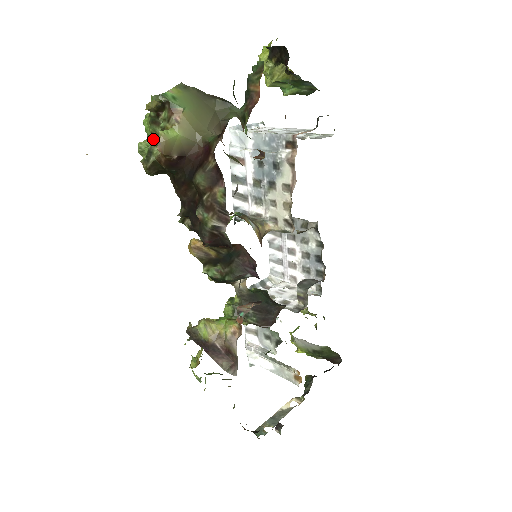
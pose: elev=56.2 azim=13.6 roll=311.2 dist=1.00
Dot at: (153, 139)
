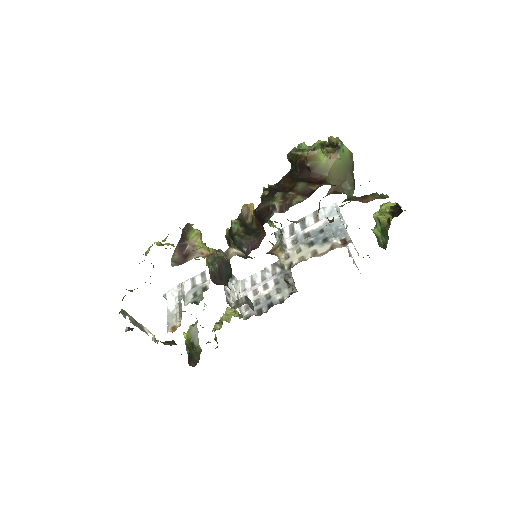
Dot at: (312, 149)
